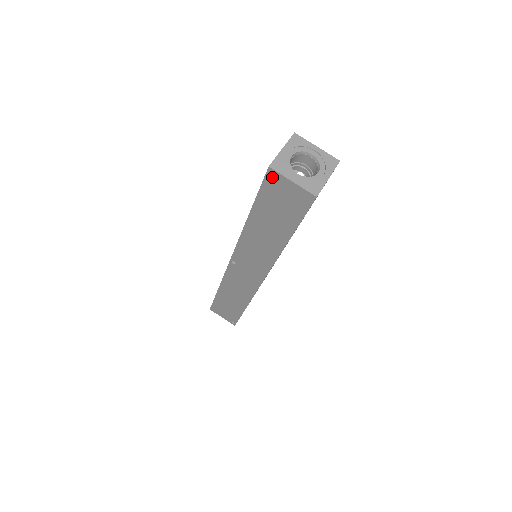
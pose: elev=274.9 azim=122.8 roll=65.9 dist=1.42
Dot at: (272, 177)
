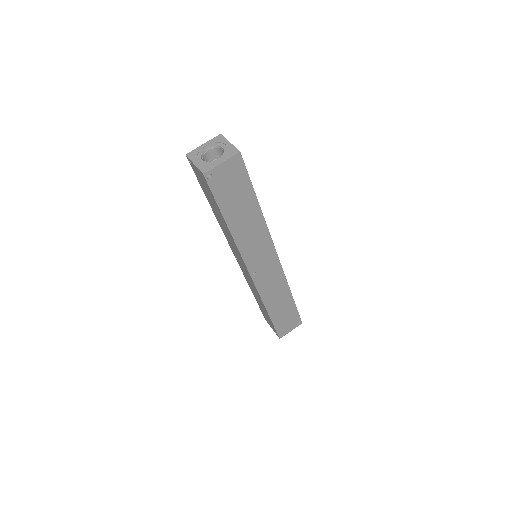
Dot at: (191, 163)
